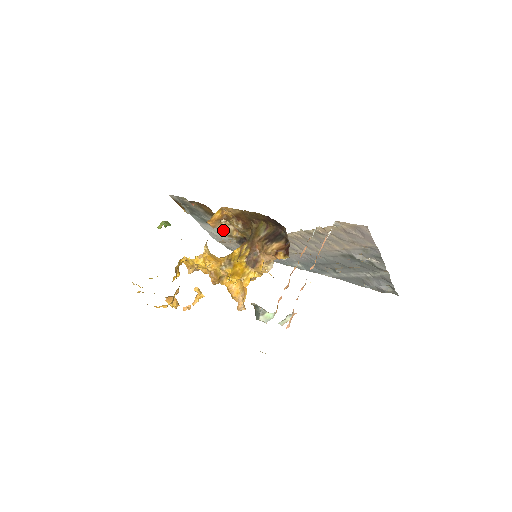
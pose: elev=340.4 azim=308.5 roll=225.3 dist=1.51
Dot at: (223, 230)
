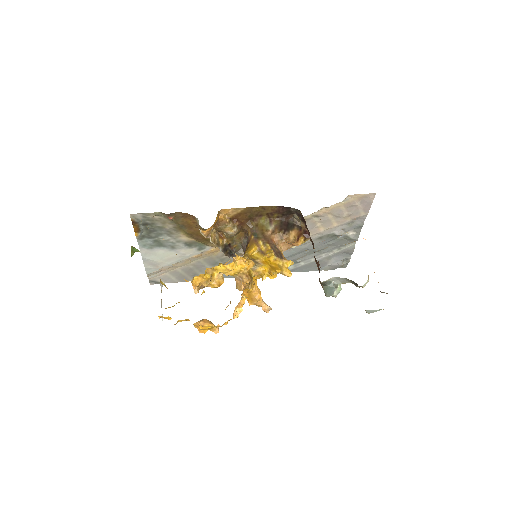
Dot at: (212, 239)
